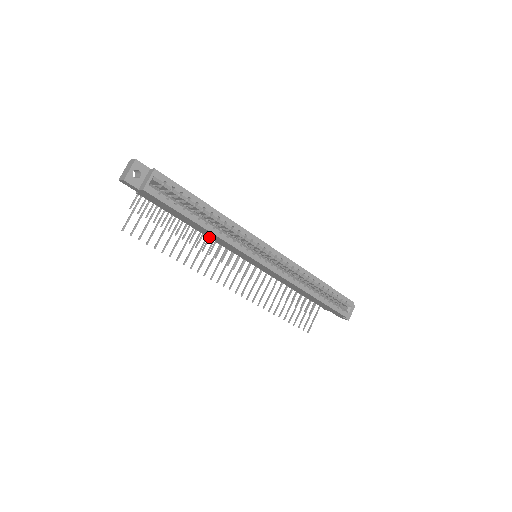
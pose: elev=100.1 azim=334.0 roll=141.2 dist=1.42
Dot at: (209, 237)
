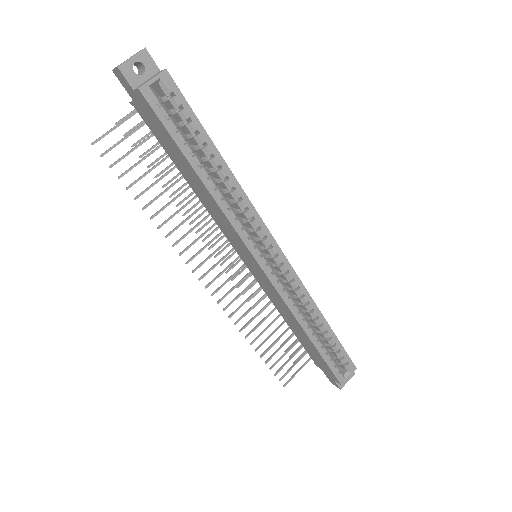
Dot at: (205, 205)
